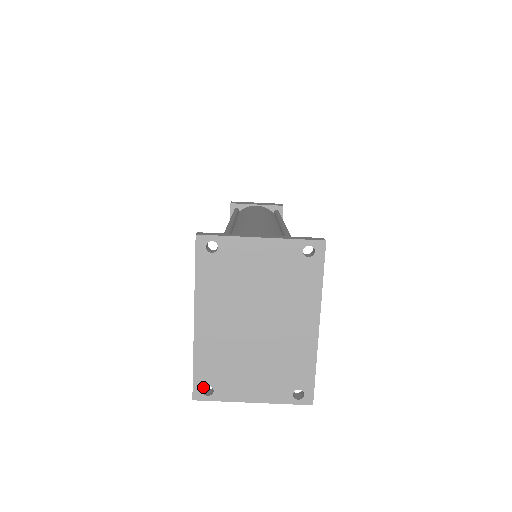
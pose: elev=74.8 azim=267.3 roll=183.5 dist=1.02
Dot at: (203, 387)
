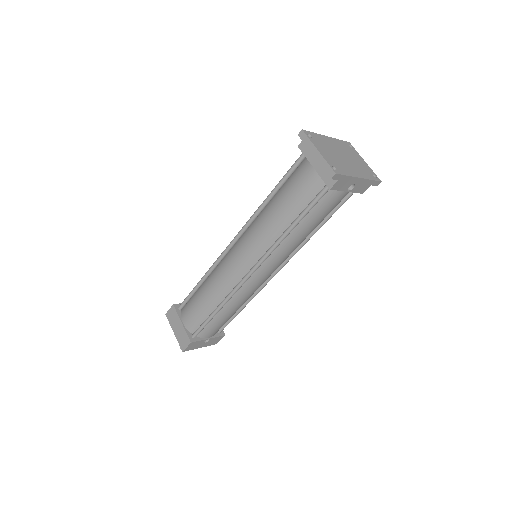
Dot at: (309, 134)
